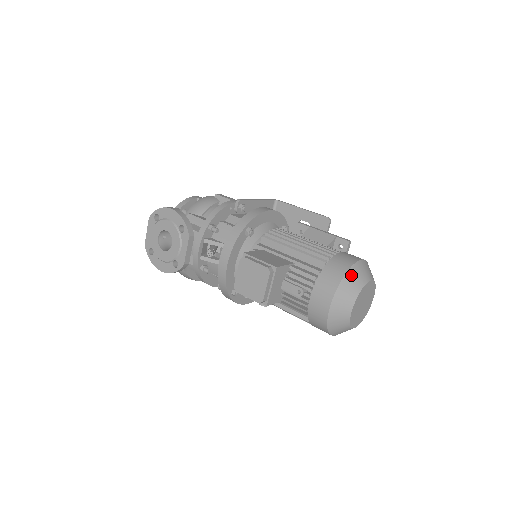
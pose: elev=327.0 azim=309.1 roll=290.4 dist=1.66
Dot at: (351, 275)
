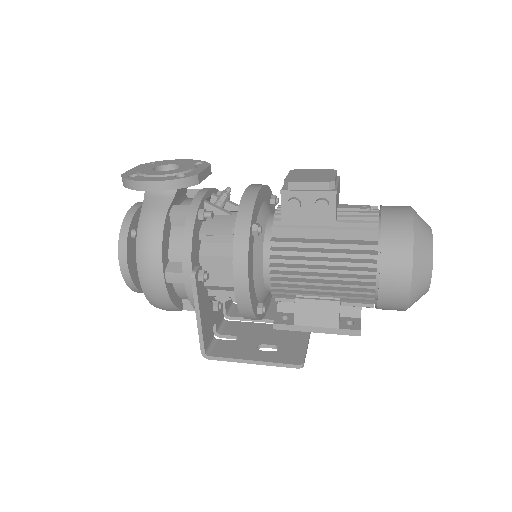
Dot at: occluded
